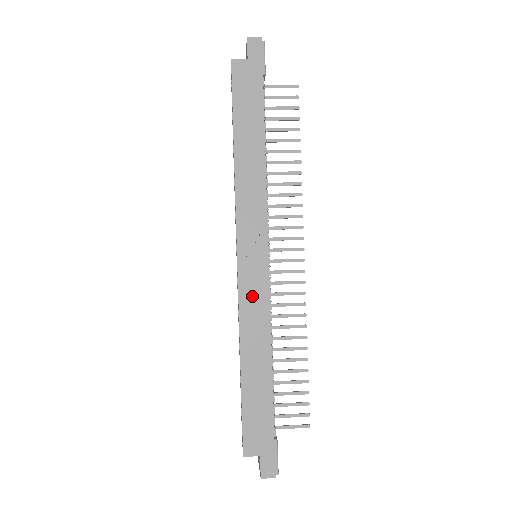
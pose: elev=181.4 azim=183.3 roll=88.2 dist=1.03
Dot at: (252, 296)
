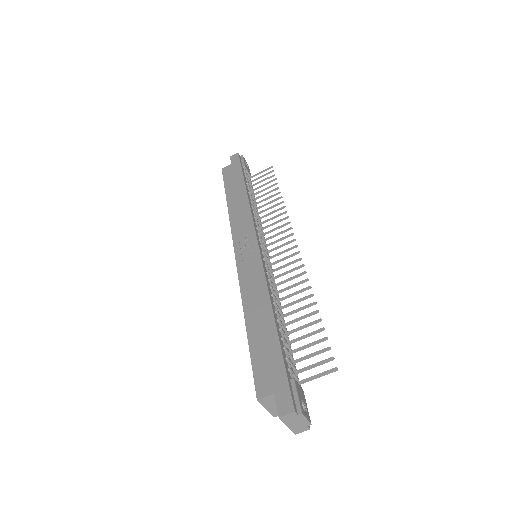
Dot at: (249, 271)
